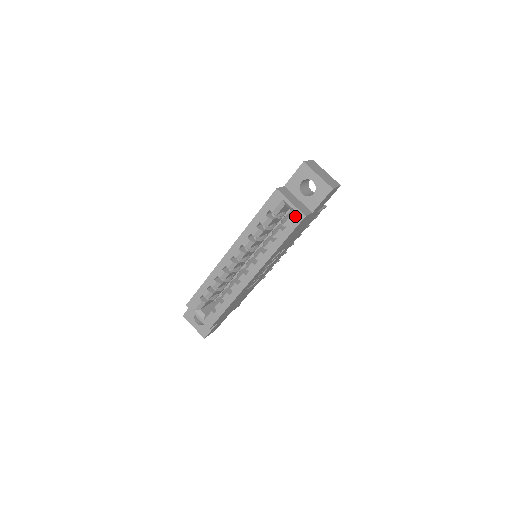
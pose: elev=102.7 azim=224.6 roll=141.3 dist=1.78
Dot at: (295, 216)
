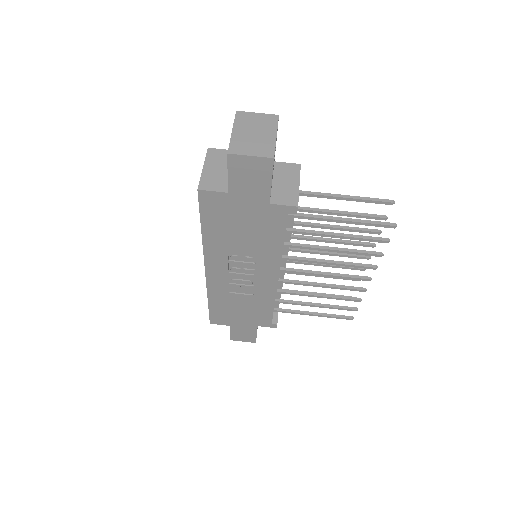
Dot at: occluded
